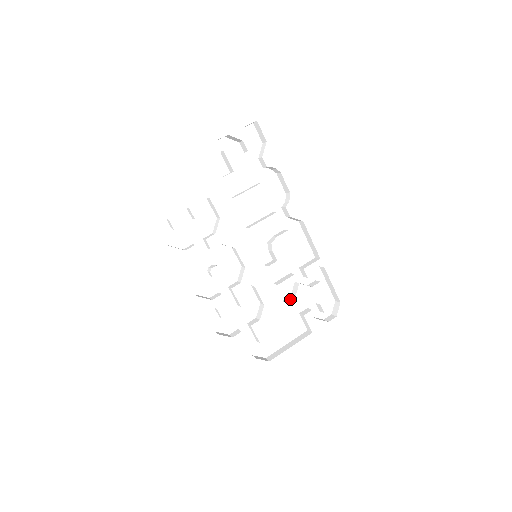
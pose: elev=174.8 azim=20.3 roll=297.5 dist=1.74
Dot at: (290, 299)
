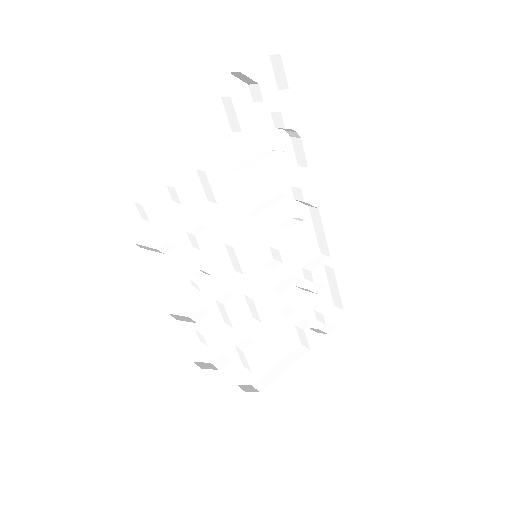
Dot at: (290, 311)
